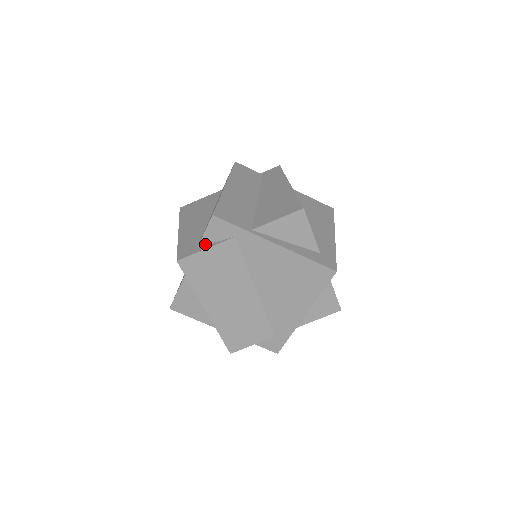
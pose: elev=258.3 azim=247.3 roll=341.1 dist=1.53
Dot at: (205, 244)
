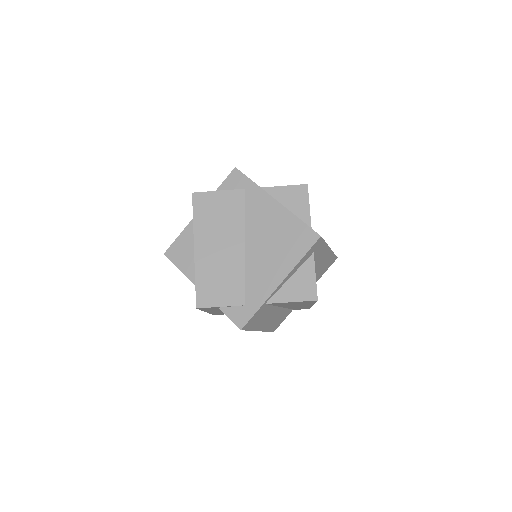
Dot at: occluded
